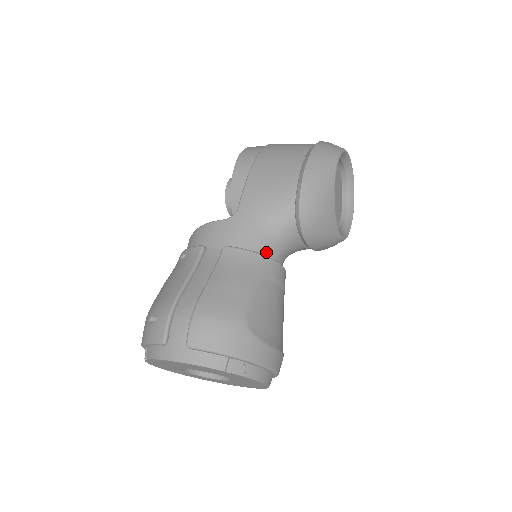
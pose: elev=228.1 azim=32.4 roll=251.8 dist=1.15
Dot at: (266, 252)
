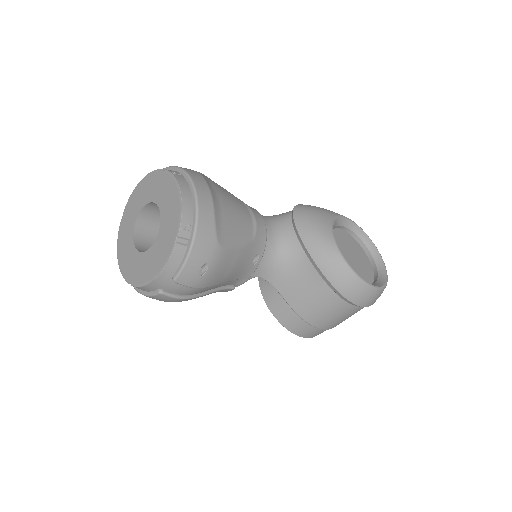
Dot at: occluded
